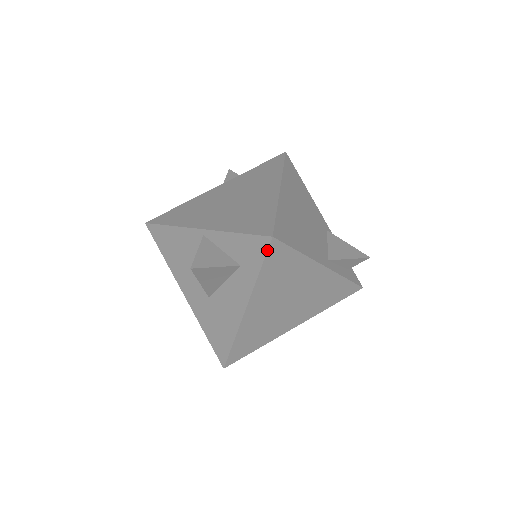
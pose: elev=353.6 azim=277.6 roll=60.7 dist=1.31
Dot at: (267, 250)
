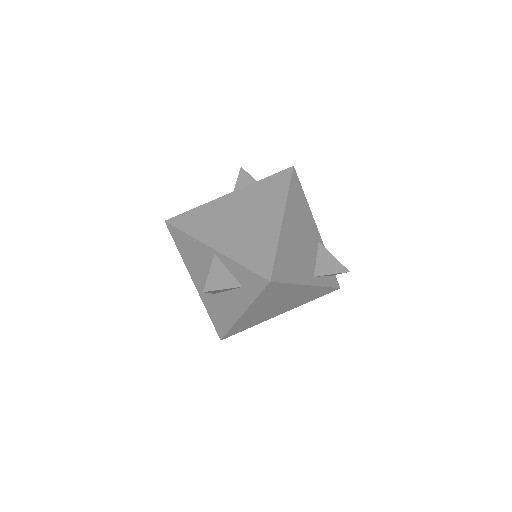
Dot at: (265, 287)
